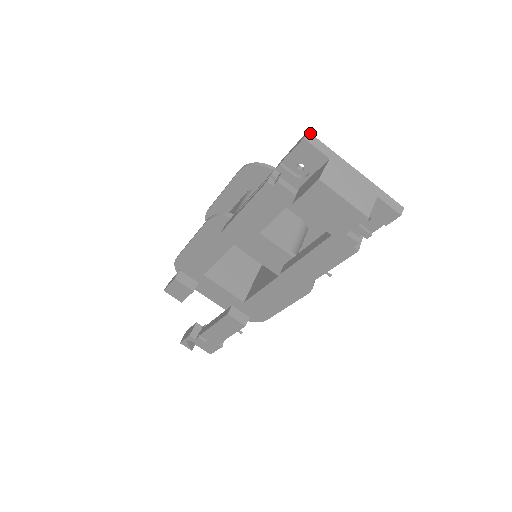
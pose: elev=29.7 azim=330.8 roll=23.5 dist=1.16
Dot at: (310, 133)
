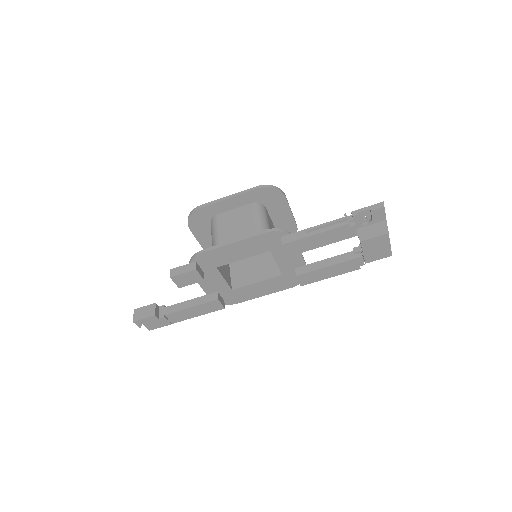
Dot at: occluded
